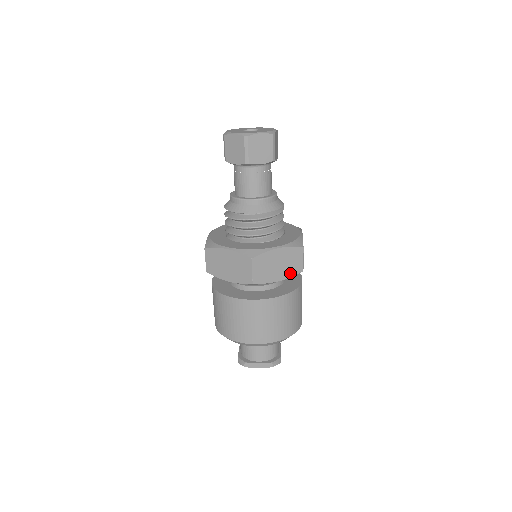
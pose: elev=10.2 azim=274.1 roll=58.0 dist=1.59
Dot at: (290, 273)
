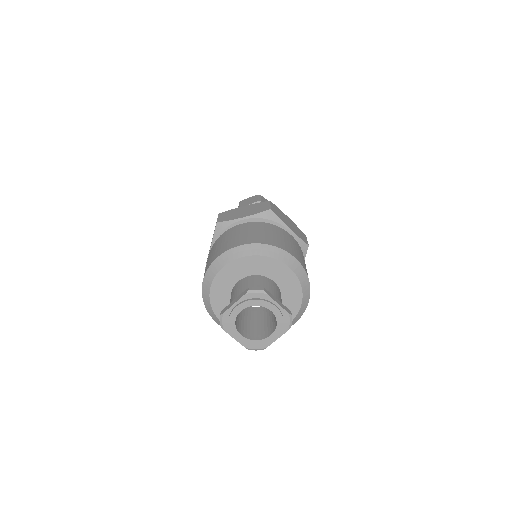
Dot at: (256, 213)
